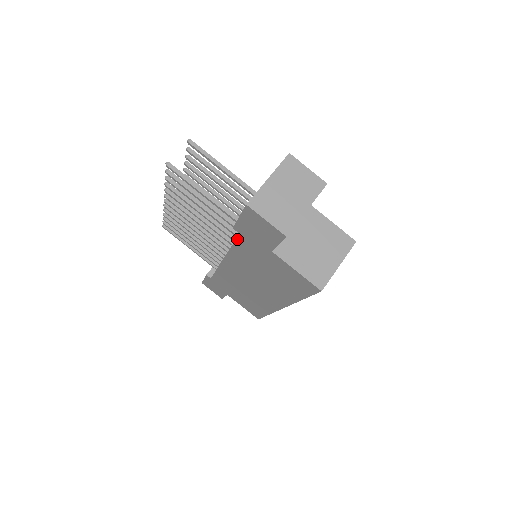
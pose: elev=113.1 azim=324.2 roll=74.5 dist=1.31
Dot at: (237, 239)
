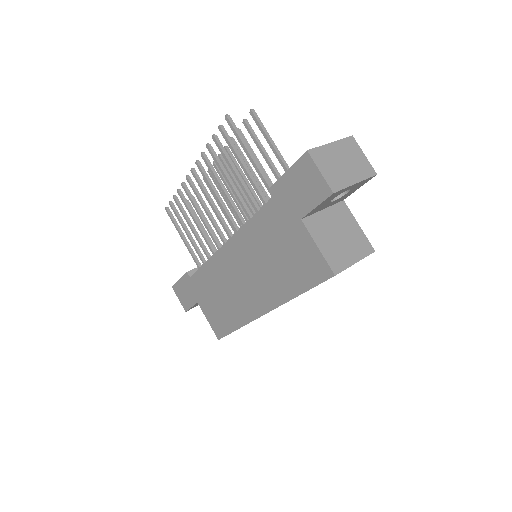
Dot at: (265, 206)
